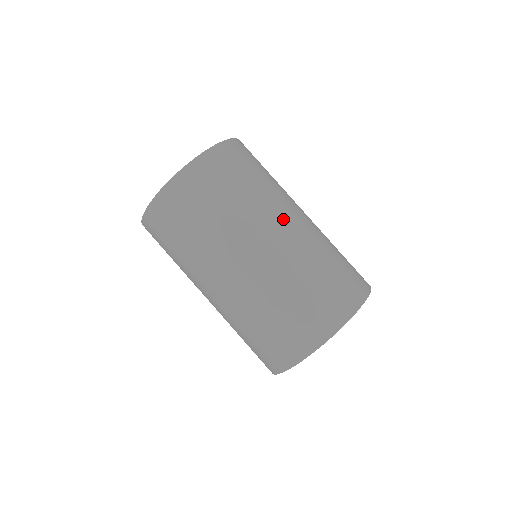
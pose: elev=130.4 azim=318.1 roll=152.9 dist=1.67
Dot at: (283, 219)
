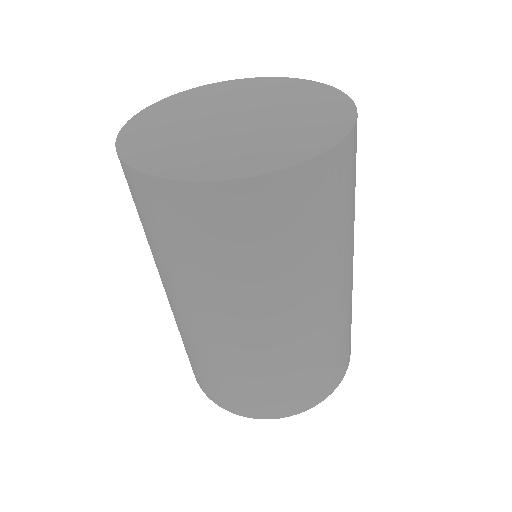
Dot at: (278, 317)
